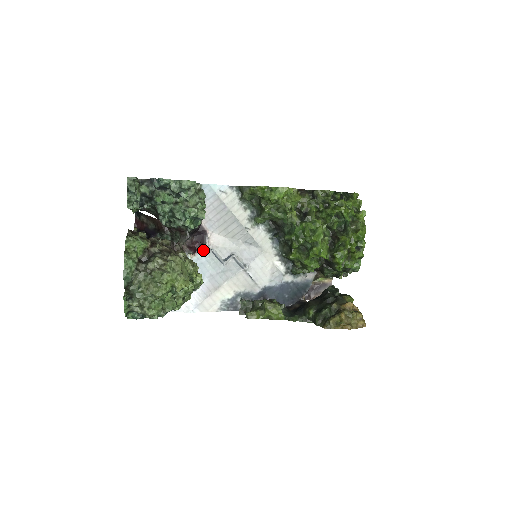
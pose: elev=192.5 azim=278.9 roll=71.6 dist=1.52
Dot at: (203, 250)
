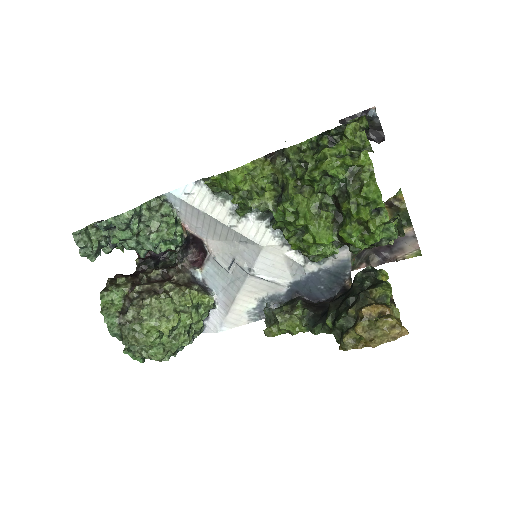
Dot at: (208, 261)
